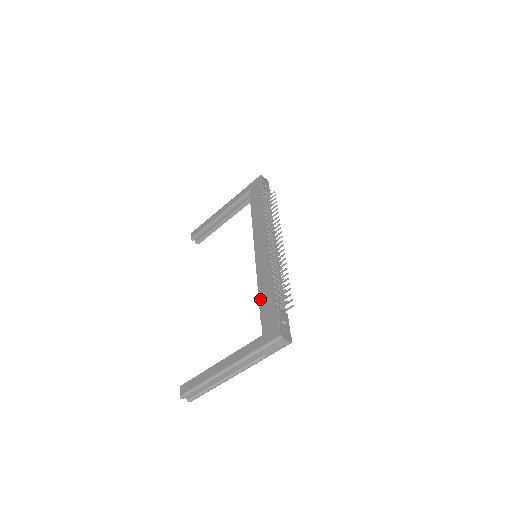
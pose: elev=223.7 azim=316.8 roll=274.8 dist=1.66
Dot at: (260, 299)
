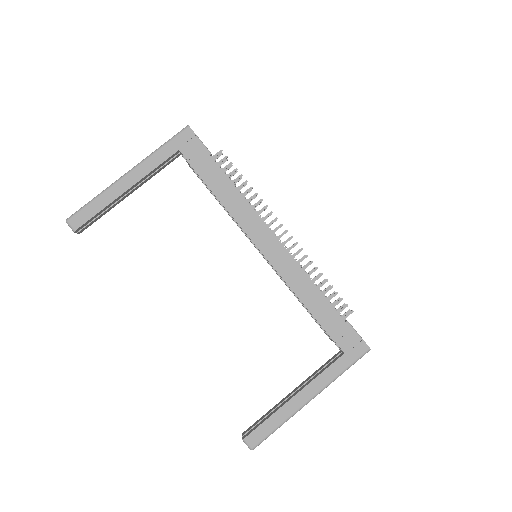
Dot at: (315, 315)
